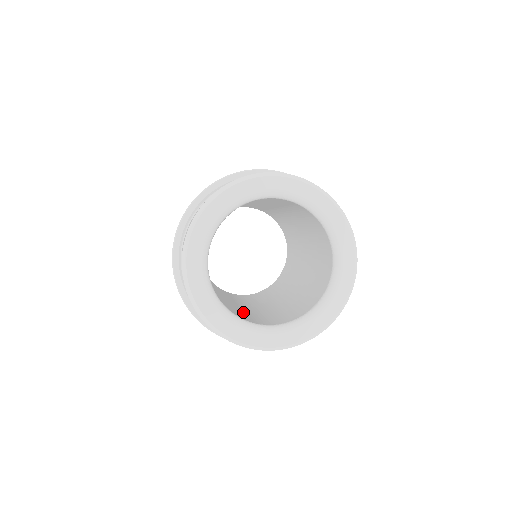
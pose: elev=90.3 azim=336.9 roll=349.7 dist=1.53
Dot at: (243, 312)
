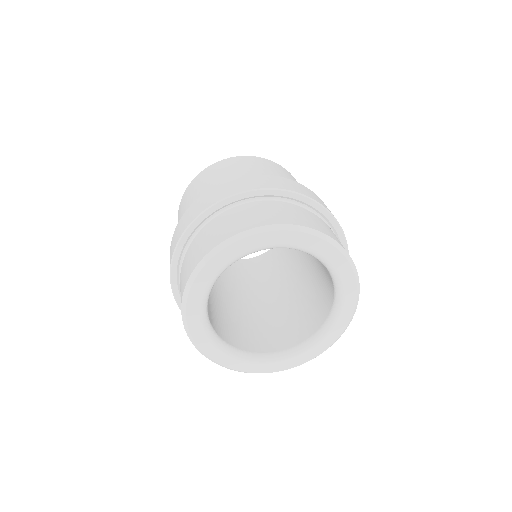
Dot at: occluded
